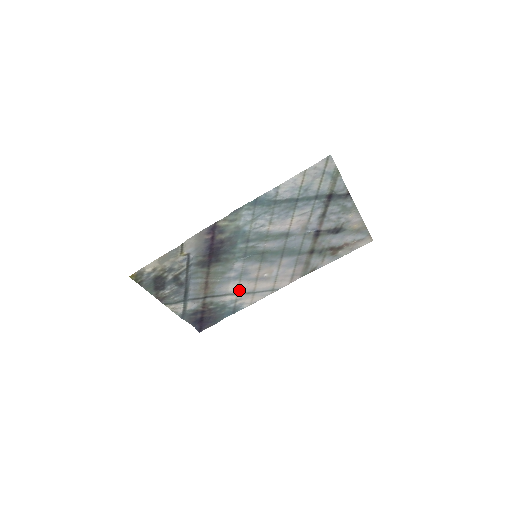
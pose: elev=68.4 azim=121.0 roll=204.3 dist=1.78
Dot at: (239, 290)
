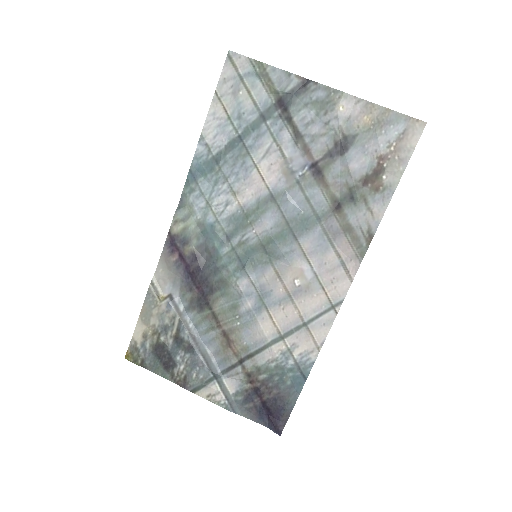
Dot at: (279, 329)
